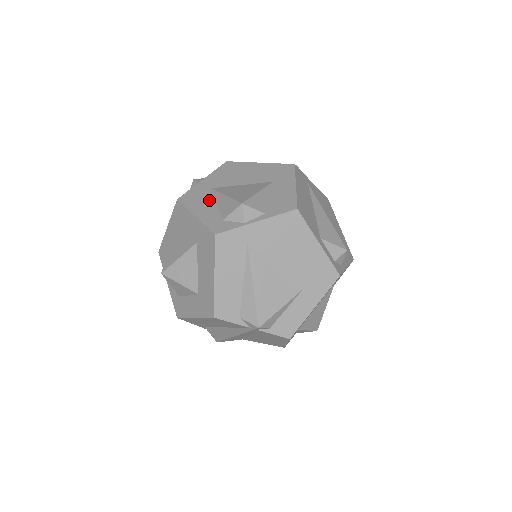
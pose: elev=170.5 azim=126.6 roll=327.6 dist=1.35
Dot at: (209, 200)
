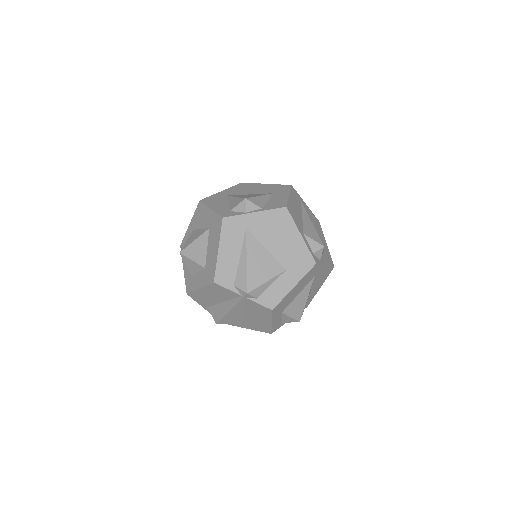
Dot at: (223, 201)
